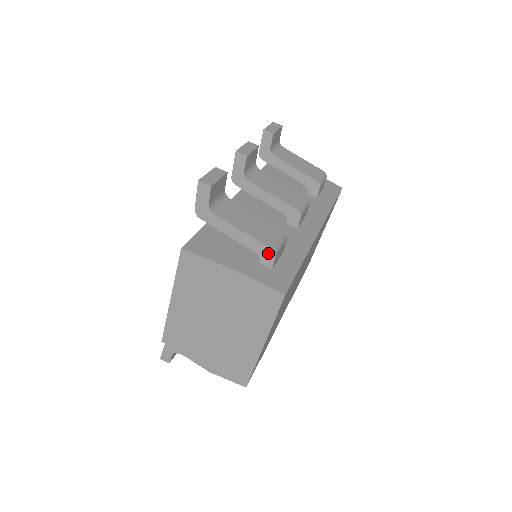
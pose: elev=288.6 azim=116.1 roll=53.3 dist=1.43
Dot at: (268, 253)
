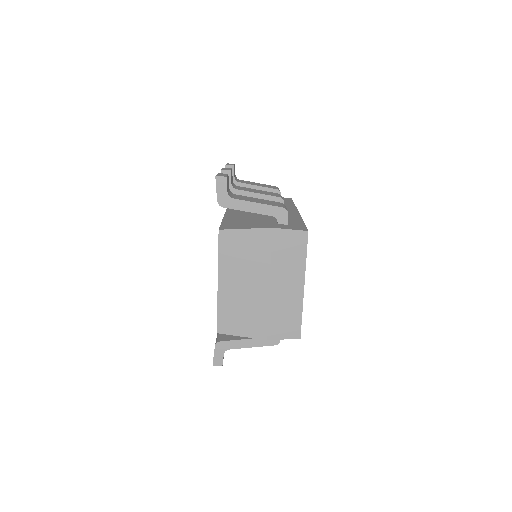
Dot at: (282, 212)
